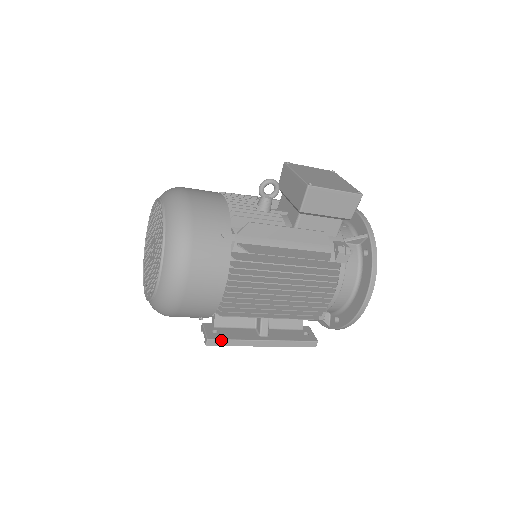
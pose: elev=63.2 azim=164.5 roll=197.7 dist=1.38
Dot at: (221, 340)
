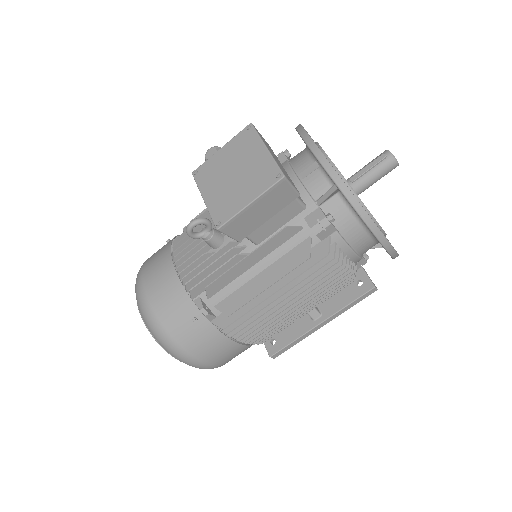
Dot at: (281, 350)
